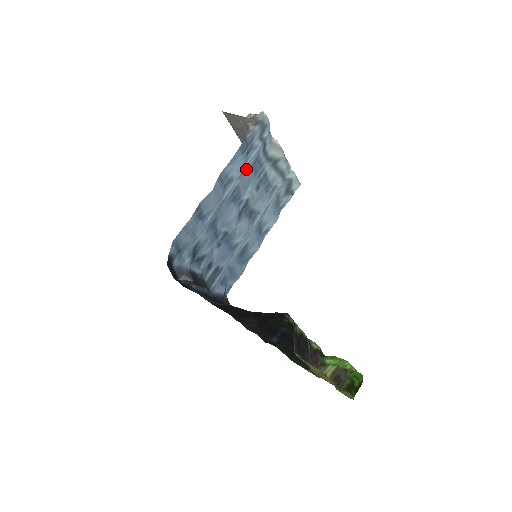
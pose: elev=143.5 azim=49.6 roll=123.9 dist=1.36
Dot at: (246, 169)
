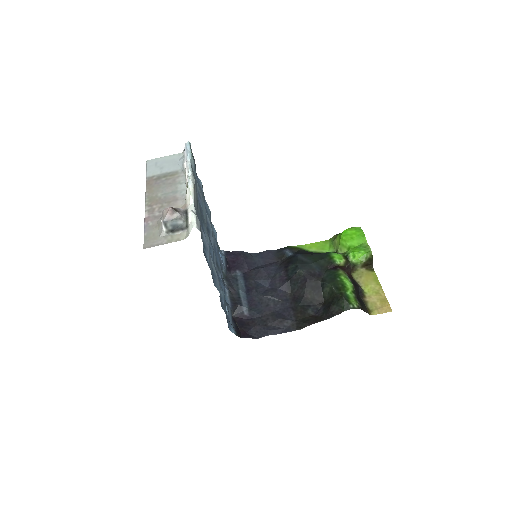
Dot at: (208, 248)
